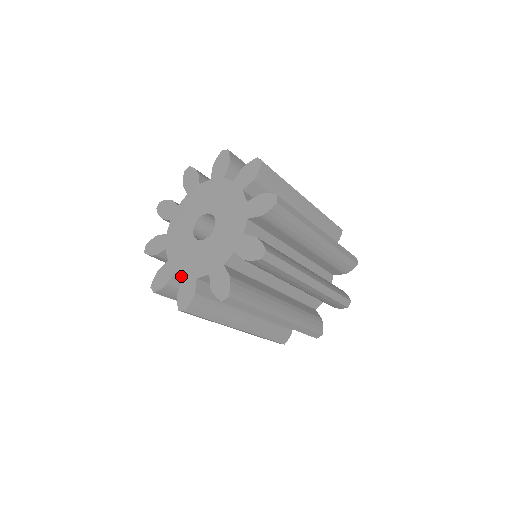
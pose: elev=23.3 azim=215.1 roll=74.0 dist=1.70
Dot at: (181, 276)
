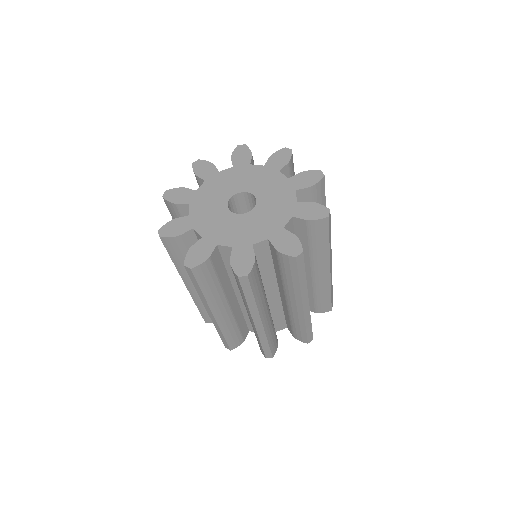
Dot at: (194, 236)
